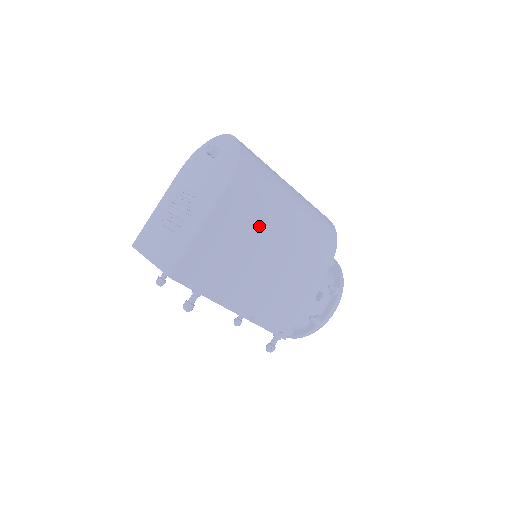
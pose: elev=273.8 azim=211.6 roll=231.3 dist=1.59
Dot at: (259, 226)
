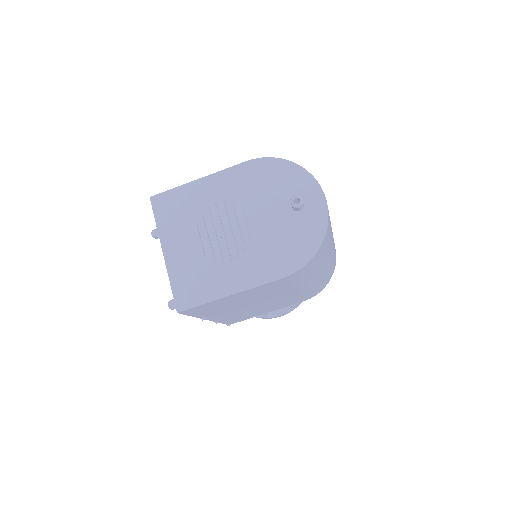
Dot at: (281, 290)
